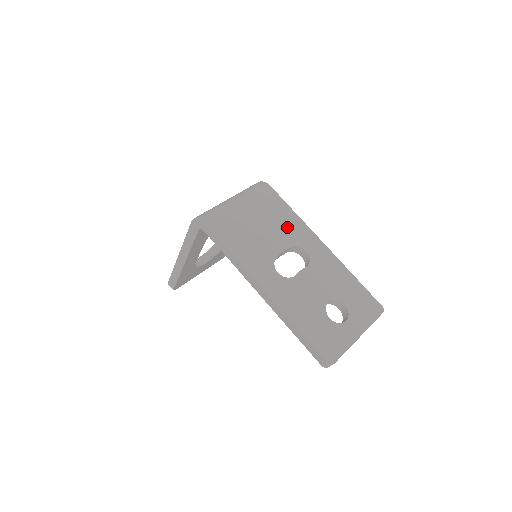
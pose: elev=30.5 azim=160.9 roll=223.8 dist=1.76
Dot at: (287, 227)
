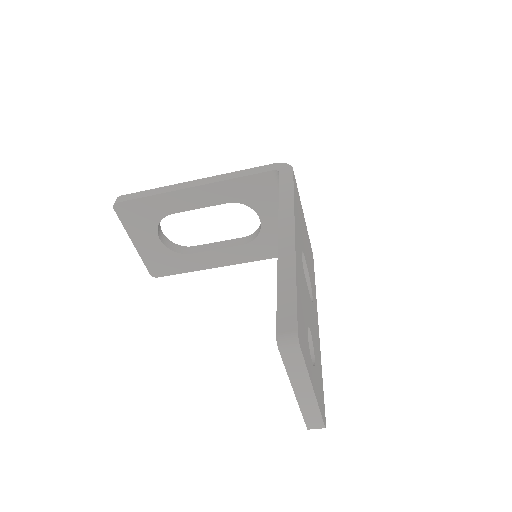
Dot at: (311, 272)
